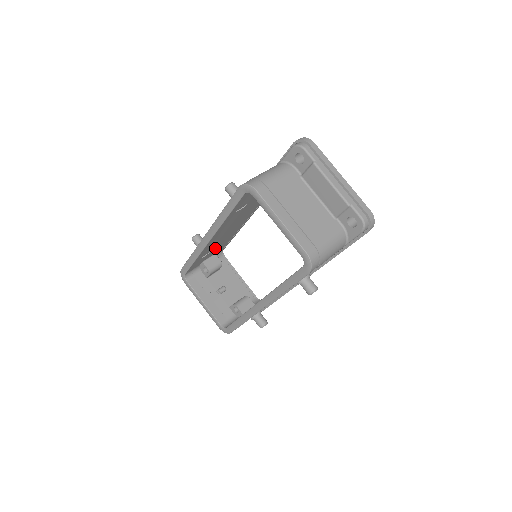
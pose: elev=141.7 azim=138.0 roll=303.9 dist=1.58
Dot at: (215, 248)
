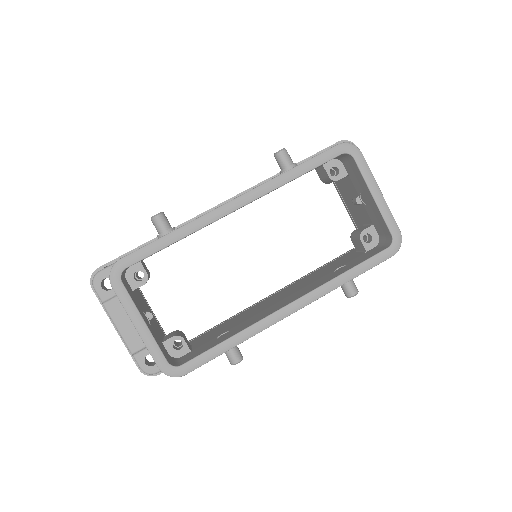
Dot at: occluded
